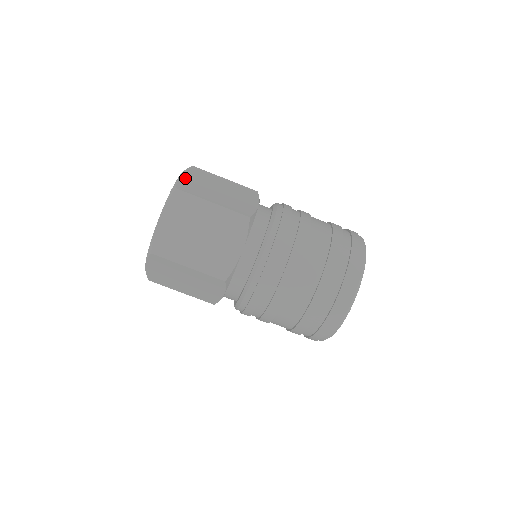
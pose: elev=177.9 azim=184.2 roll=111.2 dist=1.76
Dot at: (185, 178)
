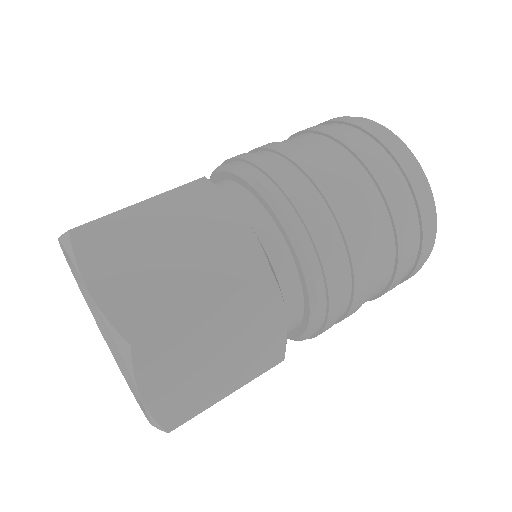
Dot at: (105, 291)
